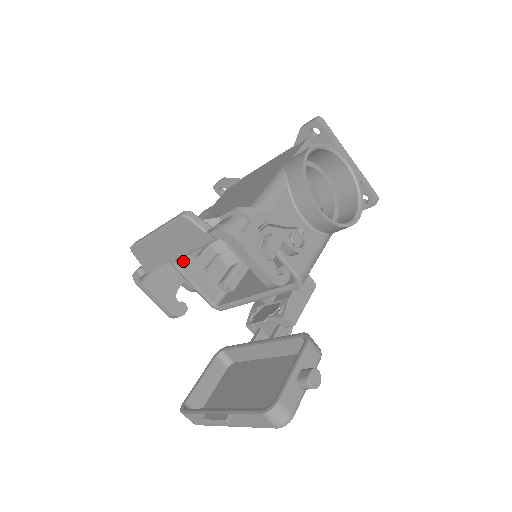
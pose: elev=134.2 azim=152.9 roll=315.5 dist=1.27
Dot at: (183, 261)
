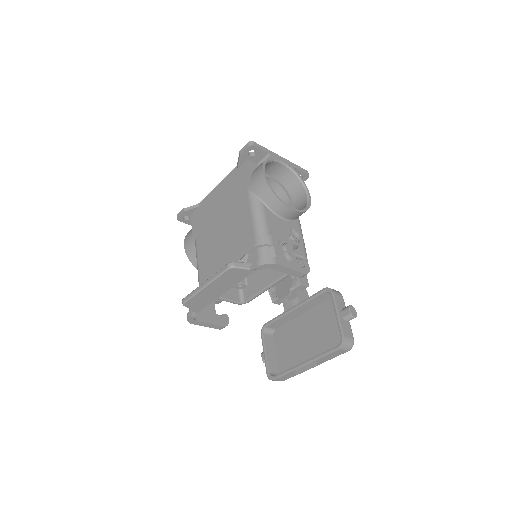
Dot at: occluded
